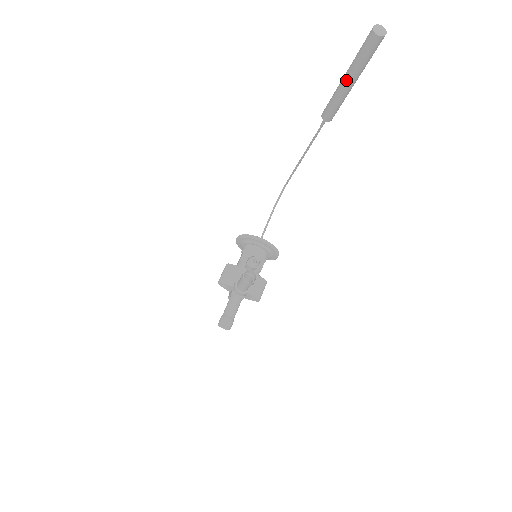
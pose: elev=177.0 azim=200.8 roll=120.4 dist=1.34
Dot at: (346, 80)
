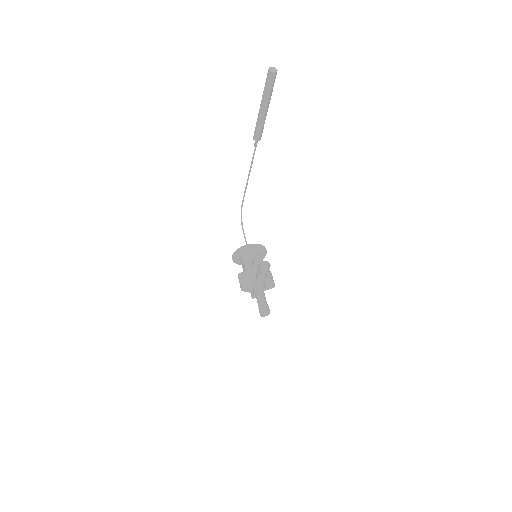
Dot at: (263, 108)
